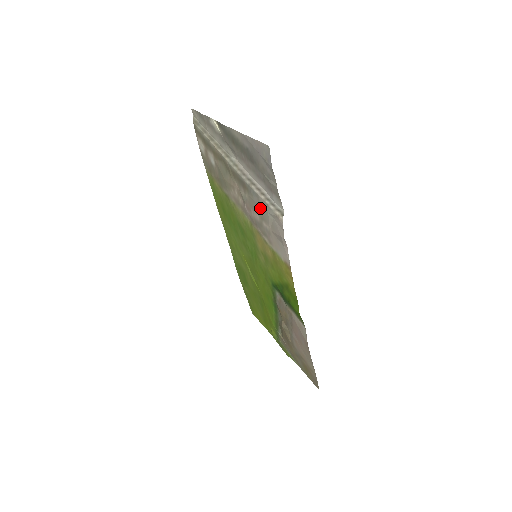
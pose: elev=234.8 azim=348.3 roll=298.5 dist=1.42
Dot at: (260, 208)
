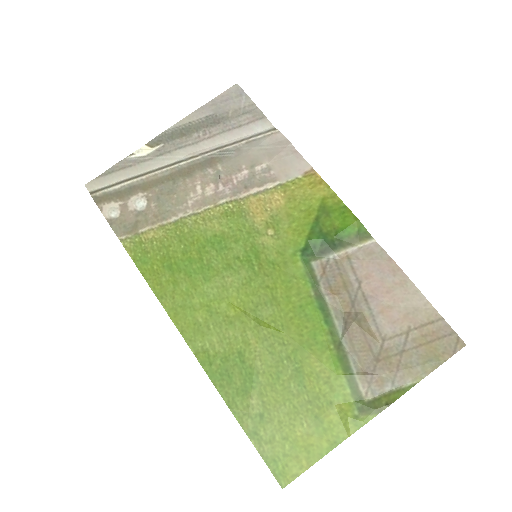
Dot at: (245, 155)
